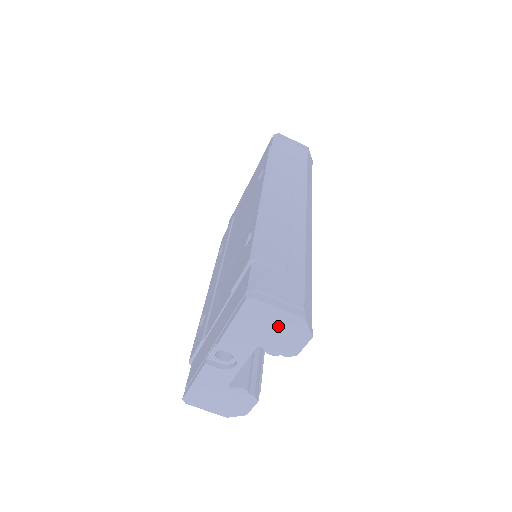
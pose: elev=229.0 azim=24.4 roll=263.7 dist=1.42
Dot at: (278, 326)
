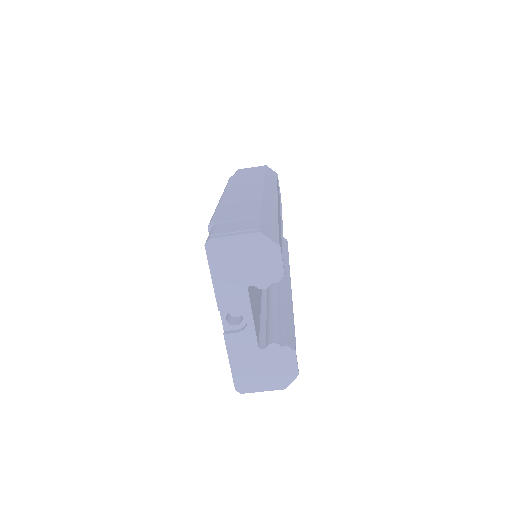
Dot at: (246, 254)
